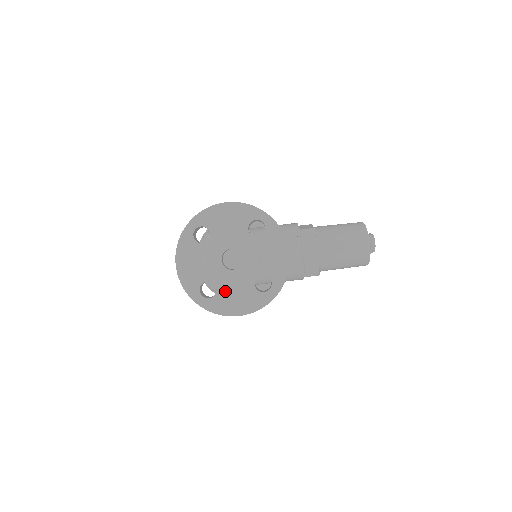
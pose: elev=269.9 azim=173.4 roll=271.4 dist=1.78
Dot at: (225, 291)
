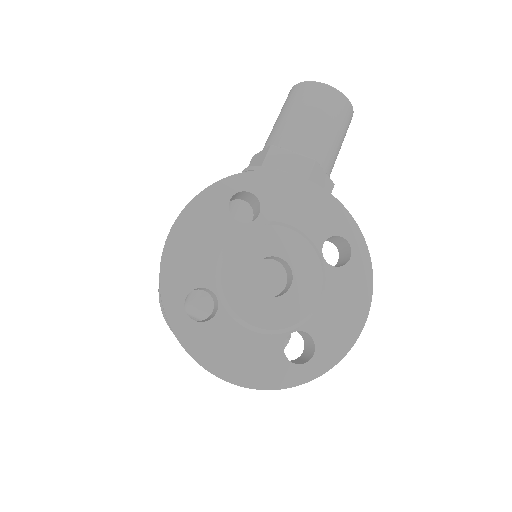
Dot at: (316, 320)
